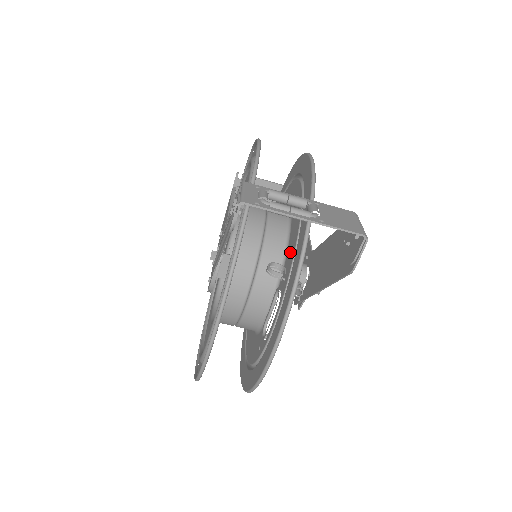
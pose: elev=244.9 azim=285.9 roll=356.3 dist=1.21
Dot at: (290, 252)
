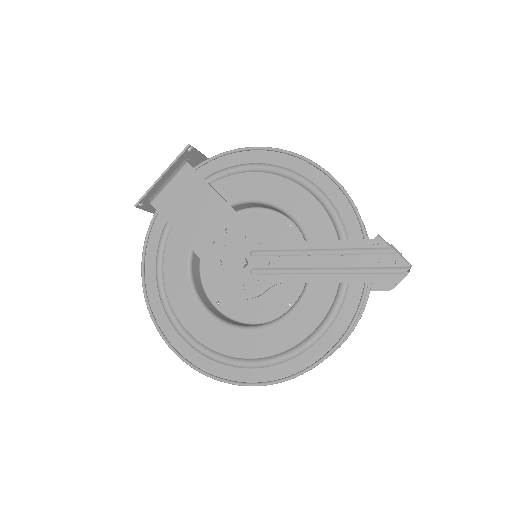
Dot at: occluded
